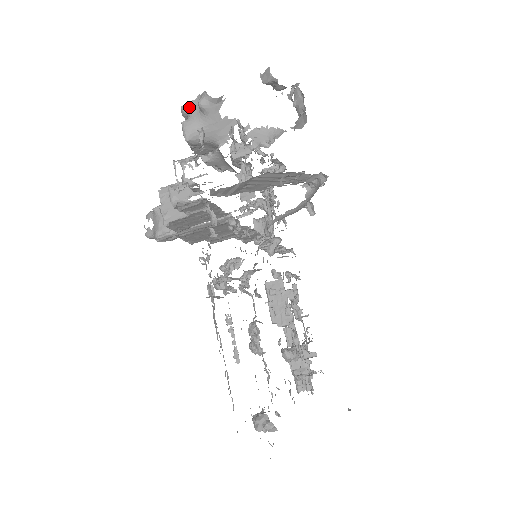
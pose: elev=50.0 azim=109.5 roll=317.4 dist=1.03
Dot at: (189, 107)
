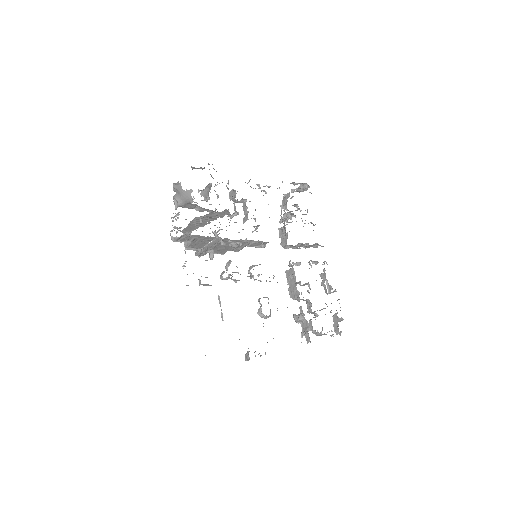
Dot at: occluded
